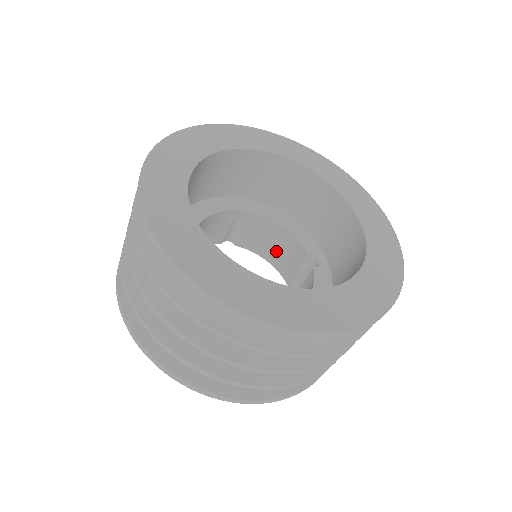
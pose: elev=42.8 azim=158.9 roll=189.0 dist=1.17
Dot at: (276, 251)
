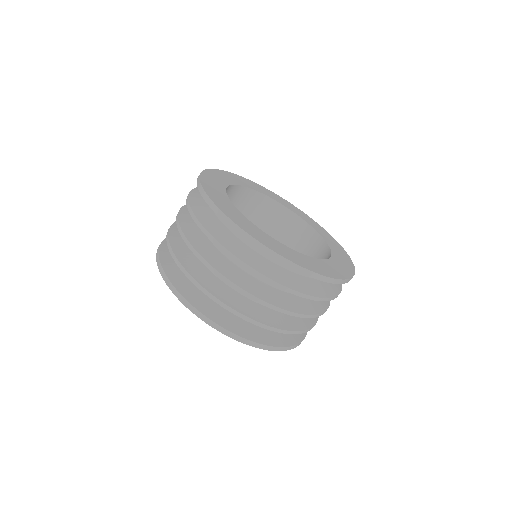
Dot at: occluded
